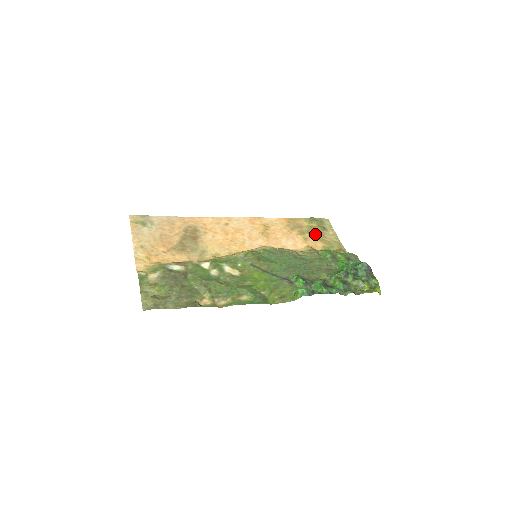
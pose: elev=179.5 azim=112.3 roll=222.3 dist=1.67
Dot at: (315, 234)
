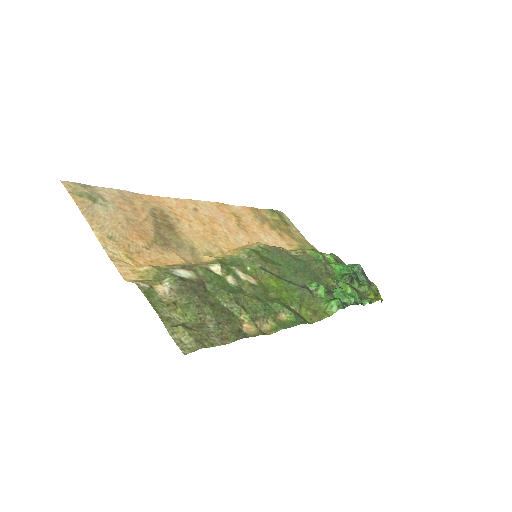
Dot at: (284, 230)
